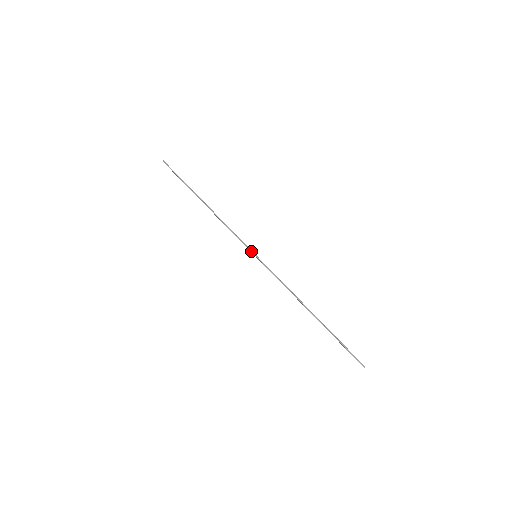
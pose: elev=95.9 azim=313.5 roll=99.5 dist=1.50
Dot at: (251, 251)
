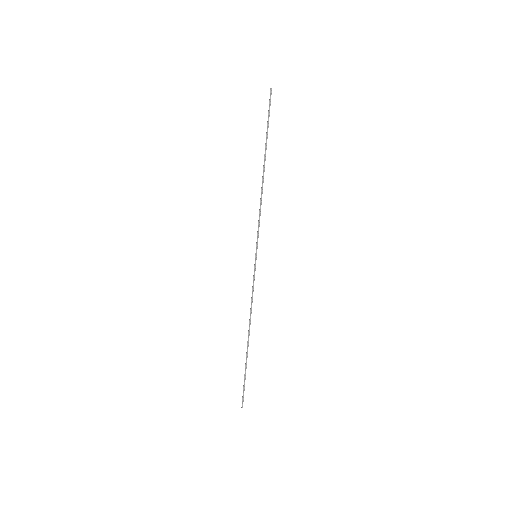
Dot at: (257, 248)
